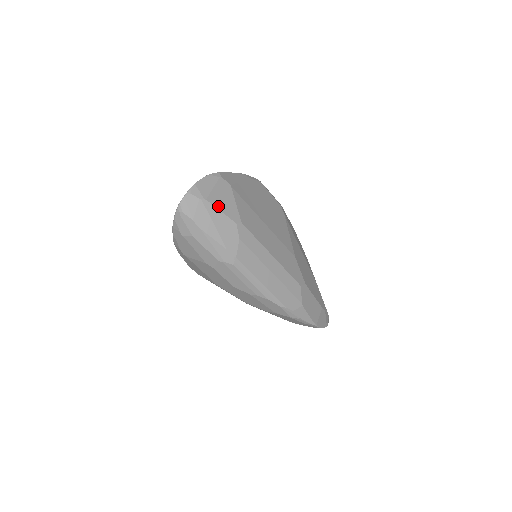
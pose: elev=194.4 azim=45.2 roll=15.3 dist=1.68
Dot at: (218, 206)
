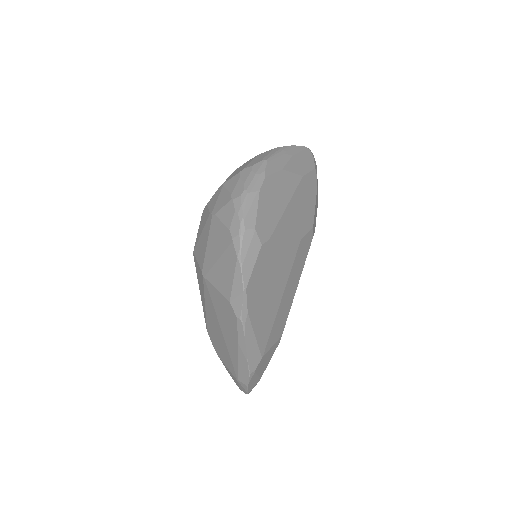
Dot at: (267, 365)
